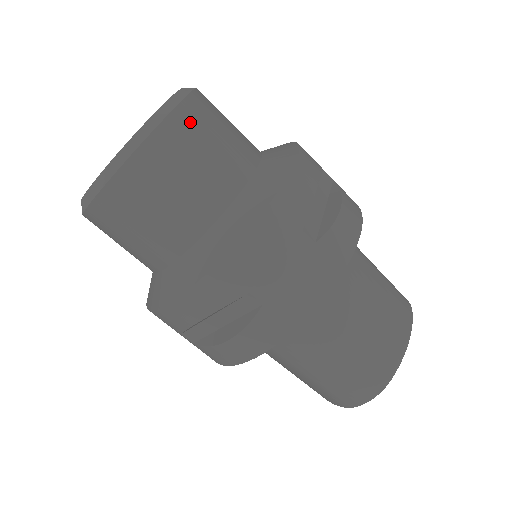
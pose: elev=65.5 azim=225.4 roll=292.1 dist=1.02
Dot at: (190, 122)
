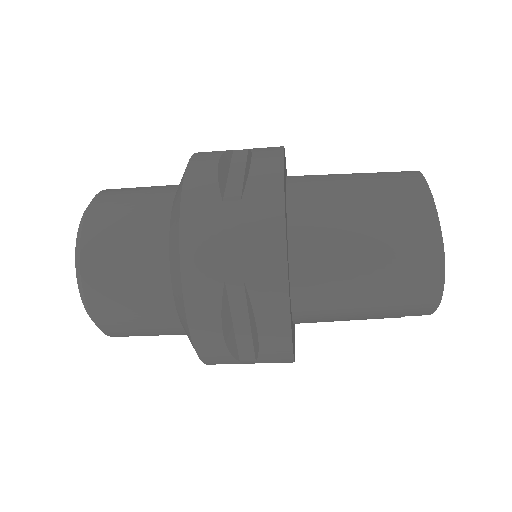
Dot at: (102, 212)
